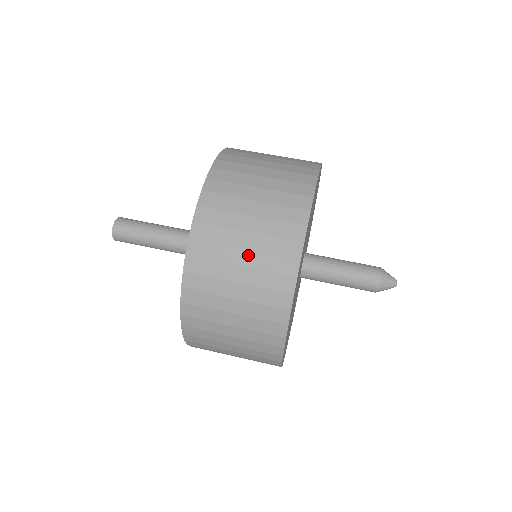
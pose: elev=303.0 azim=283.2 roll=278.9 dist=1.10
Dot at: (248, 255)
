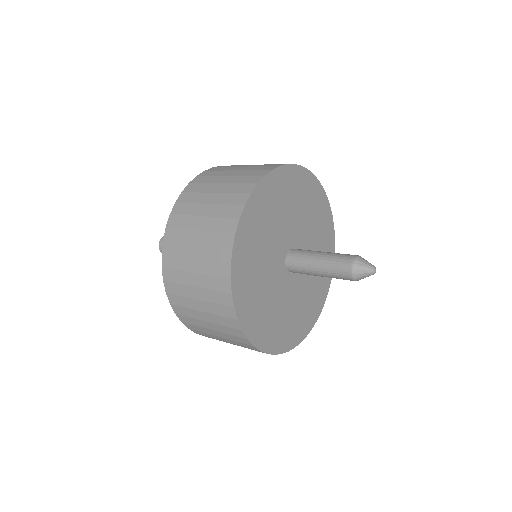
Dot at: (198, 249)
